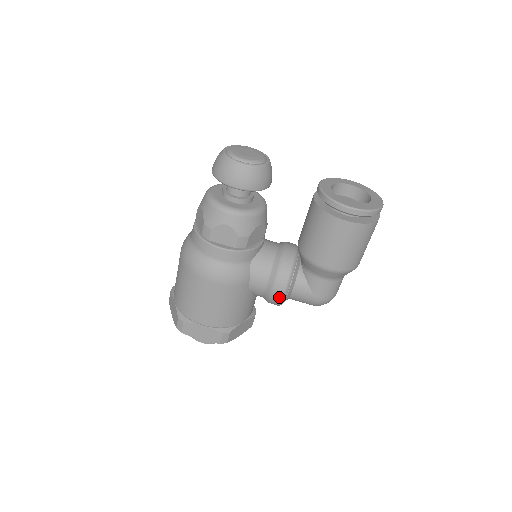
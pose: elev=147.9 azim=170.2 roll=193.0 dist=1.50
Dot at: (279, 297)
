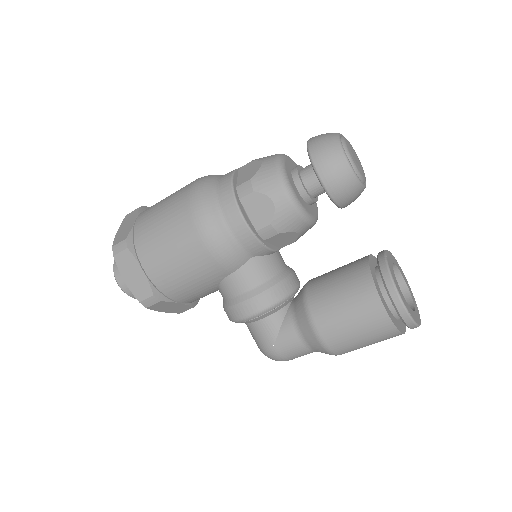
Dot at: (244, 314)
